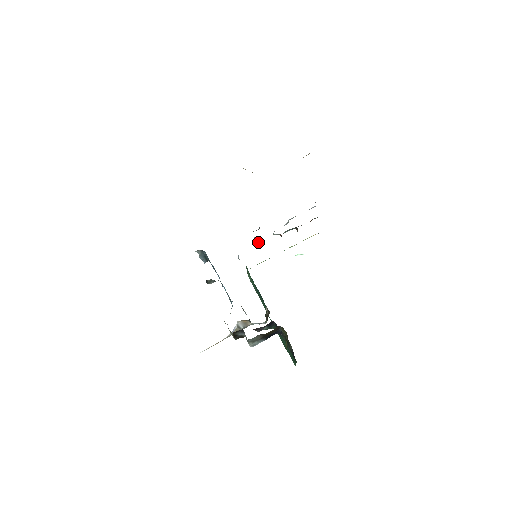
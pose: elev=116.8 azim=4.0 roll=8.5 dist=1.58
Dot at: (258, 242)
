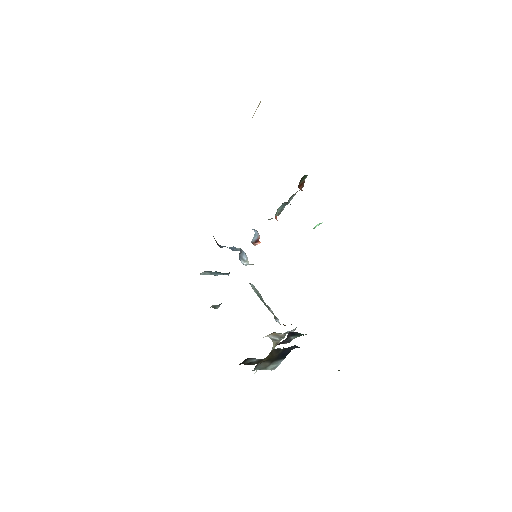
Dot at: (255, 237)
